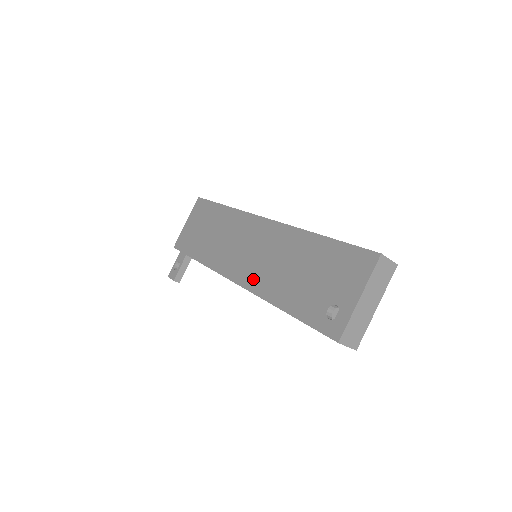
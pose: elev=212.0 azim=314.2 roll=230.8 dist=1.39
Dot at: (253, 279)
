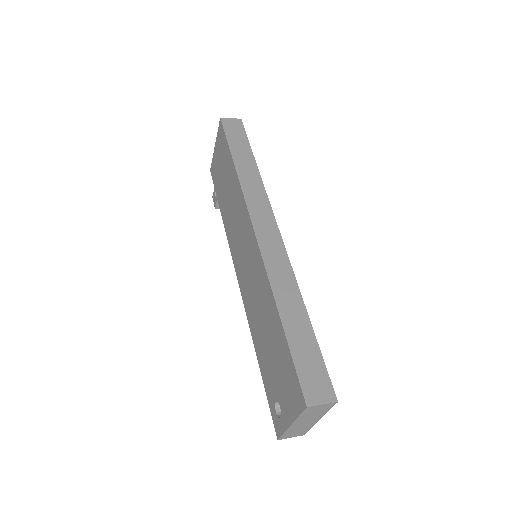
Dot at: (245, 296)
